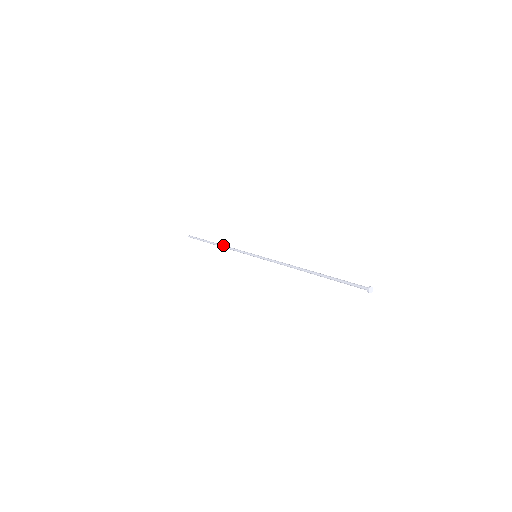
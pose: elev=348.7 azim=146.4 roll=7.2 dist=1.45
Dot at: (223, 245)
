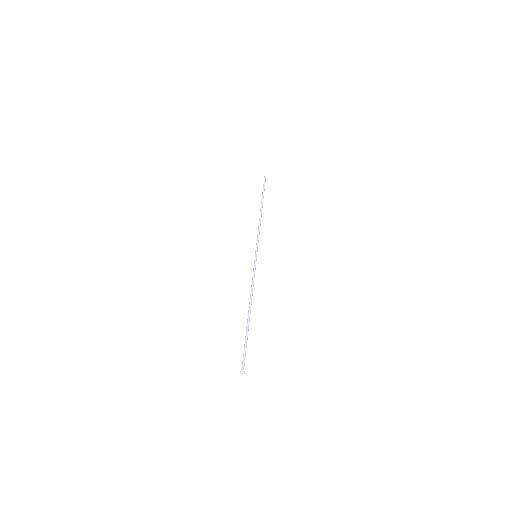
Dot at: (259, 218)
